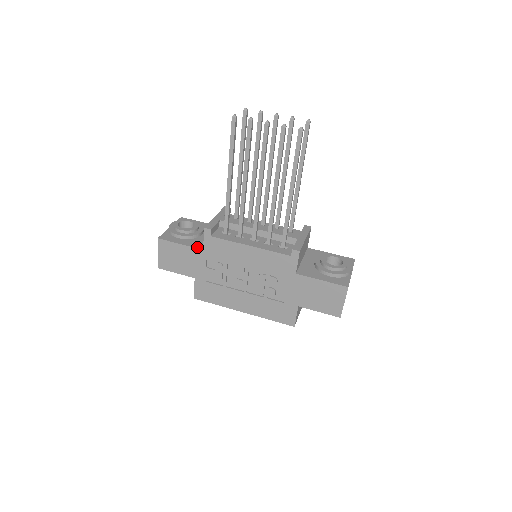
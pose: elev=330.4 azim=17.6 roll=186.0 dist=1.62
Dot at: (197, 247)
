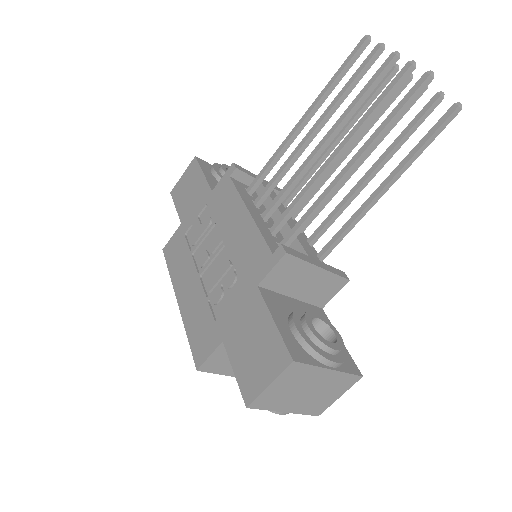
Dot at: (212, 186)
